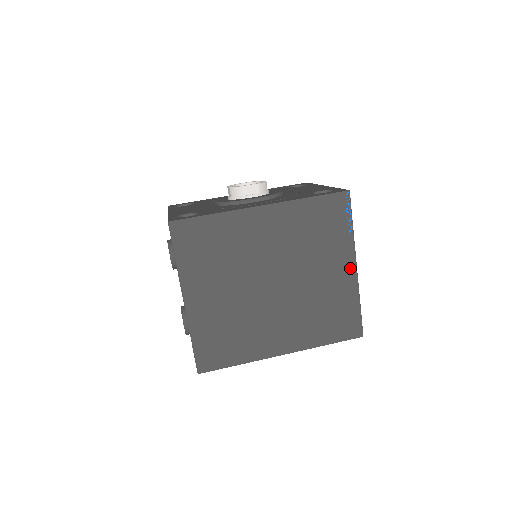
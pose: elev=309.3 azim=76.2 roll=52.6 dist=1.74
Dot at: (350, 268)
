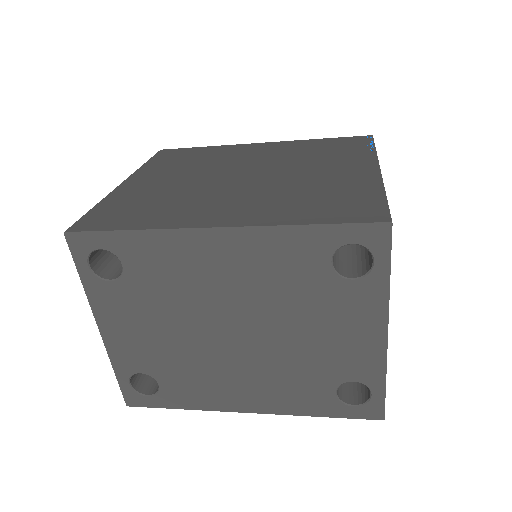
Dot at: (368, 169)
